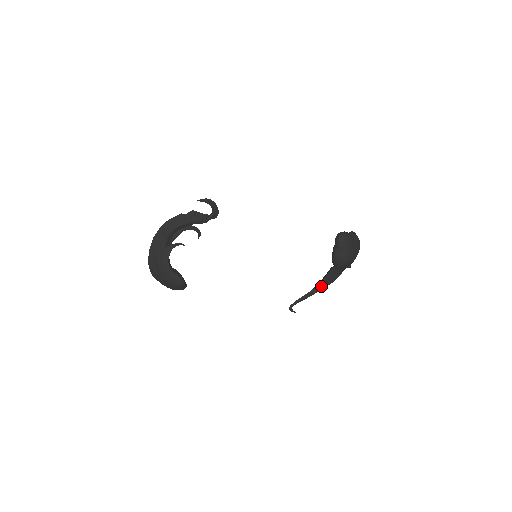
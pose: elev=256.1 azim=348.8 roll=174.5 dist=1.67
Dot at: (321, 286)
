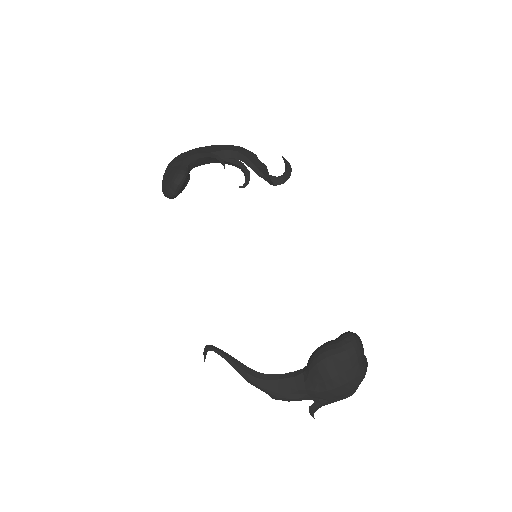
Dot at: (263, 379)
